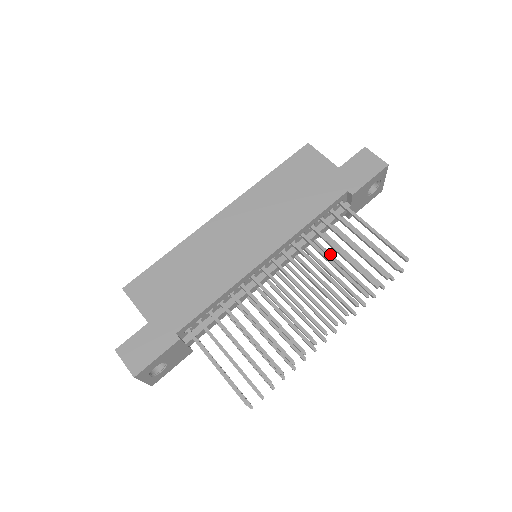
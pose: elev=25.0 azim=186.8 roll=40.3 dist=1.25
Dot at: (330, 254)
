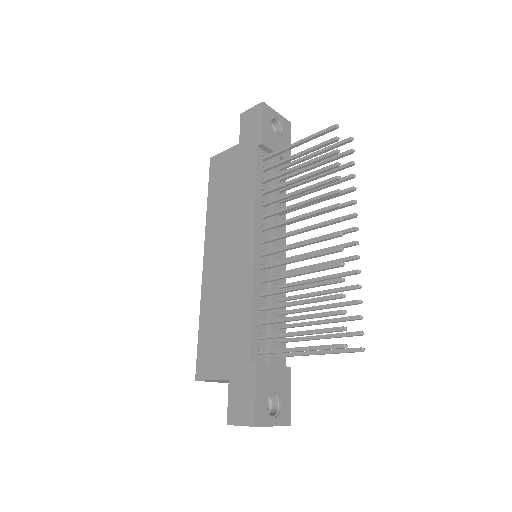
Dot at: occluded
